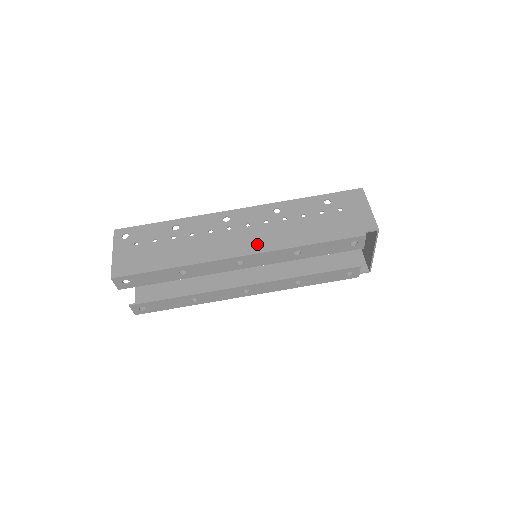
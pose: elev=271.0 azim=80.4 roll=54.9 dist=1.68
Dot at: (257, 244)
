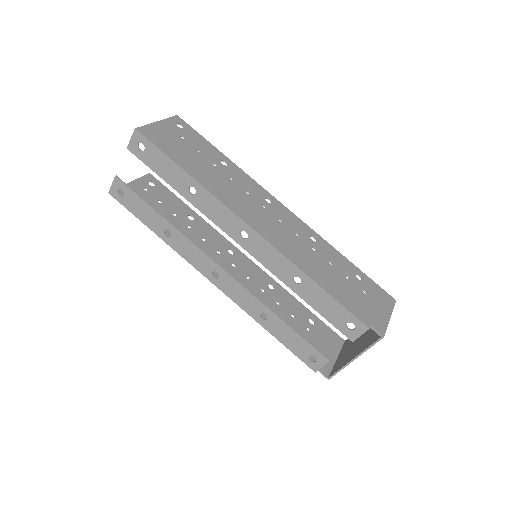
Dot at: (274, 237)
